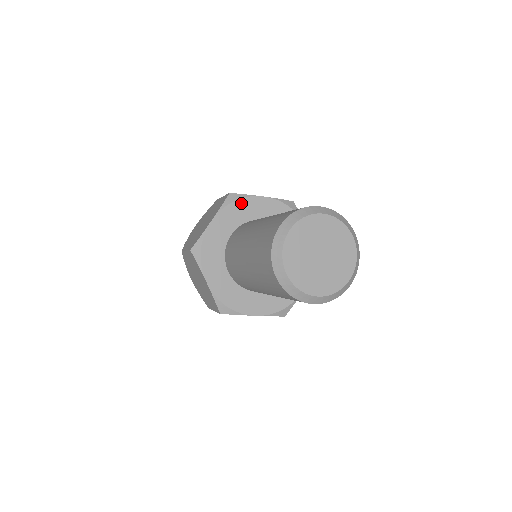
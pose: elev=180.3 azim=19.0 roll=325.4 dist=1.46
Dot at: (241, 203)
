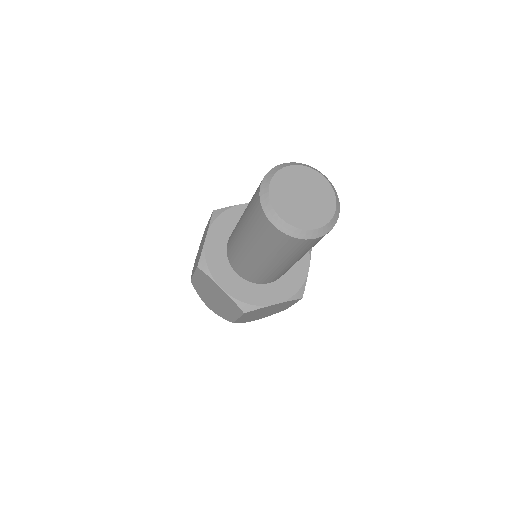
Dot at: occluded
